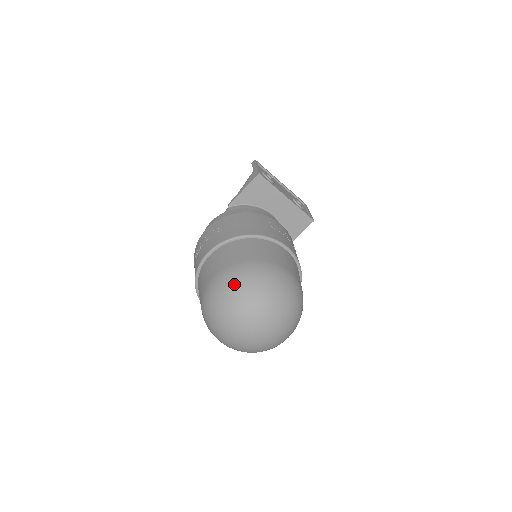
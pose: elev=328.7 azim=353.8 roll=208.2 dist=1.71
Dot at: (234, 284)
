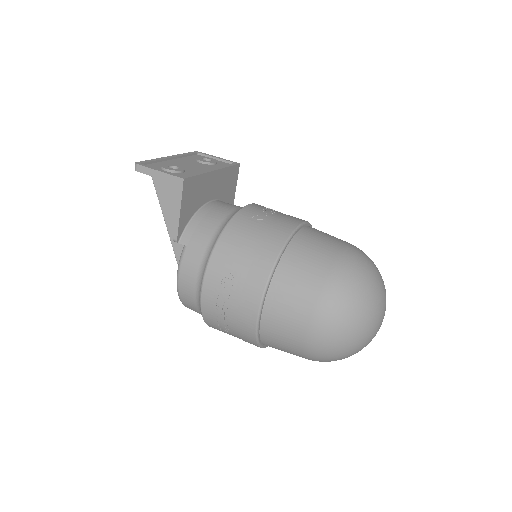
Dot at: (345, 314)
